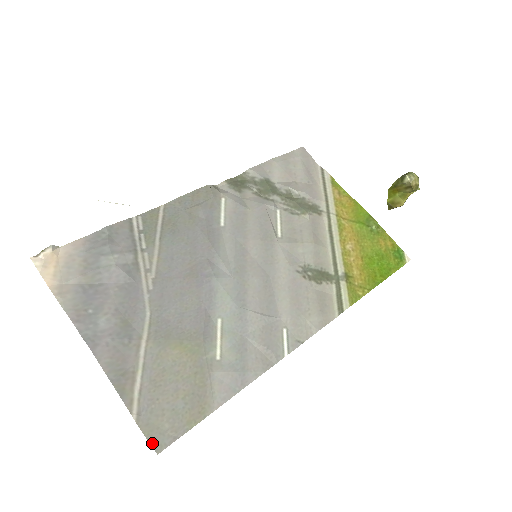
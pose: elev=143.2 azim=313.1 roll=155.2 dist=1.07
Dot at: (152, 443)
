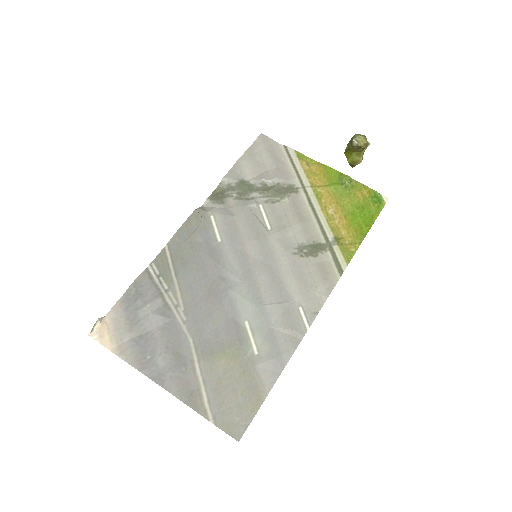
Dot at: (232, 435)
